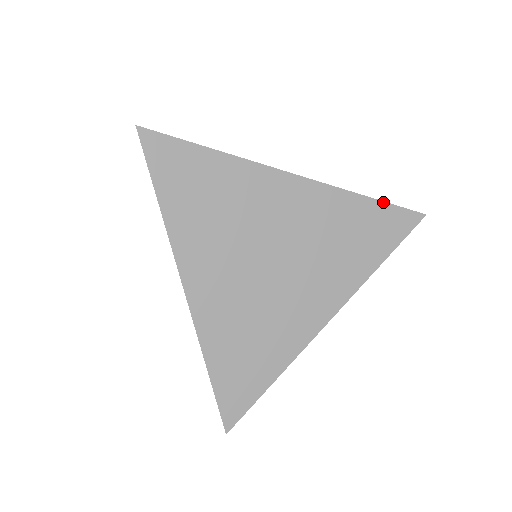
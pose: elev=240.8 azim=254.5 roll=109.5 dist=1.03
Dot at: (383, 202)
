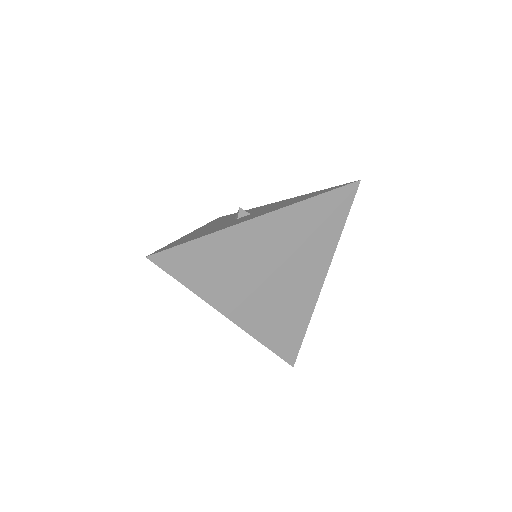
Dot at: (328, 192)
